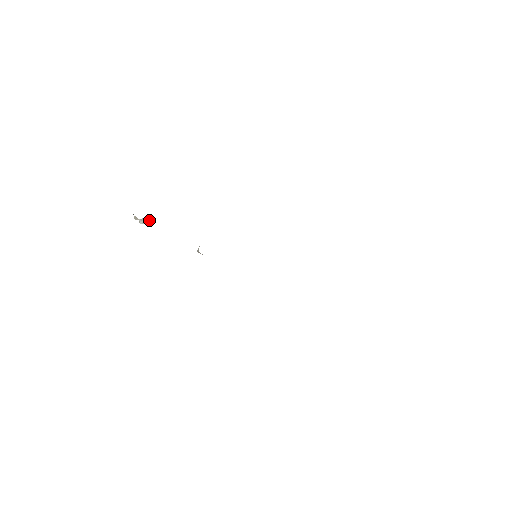
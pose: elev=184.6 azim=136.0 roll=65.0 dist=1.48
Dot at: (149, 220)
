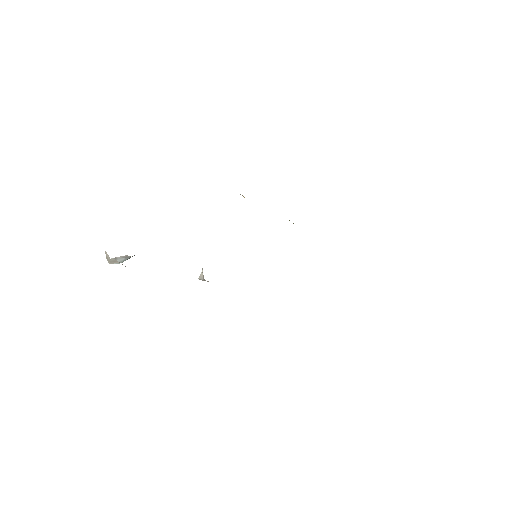
Dot at: (130, 256)
